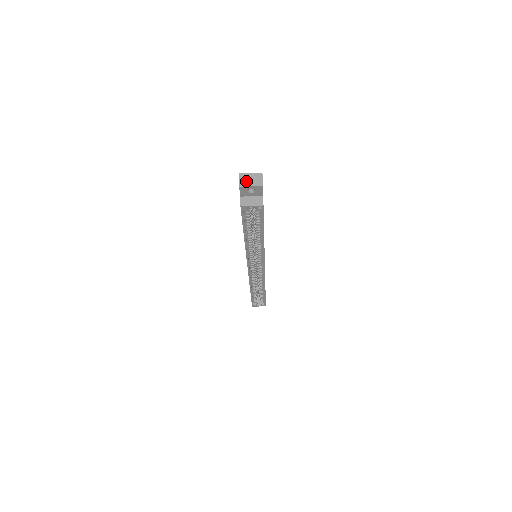
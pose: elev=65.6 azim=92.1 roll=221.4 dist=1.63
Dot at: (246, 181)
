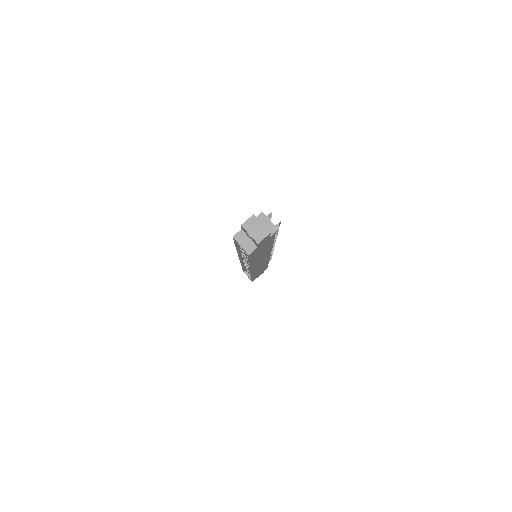
Dot at: (251, 226)
